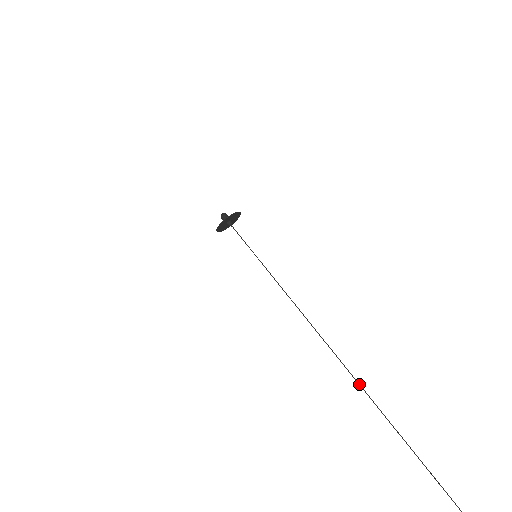
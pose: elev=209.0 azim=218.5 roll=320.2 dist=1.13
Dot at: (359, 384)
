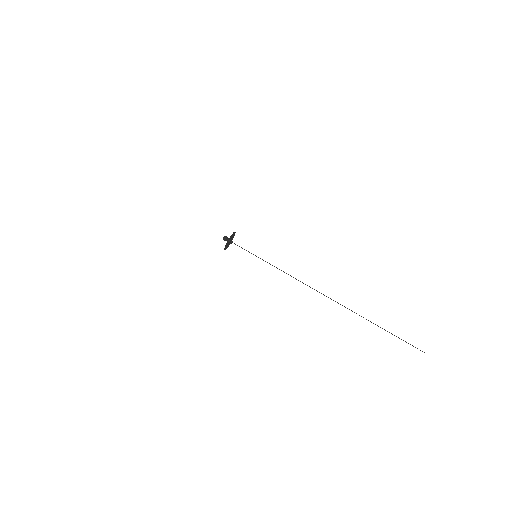
Dot at: occluded
